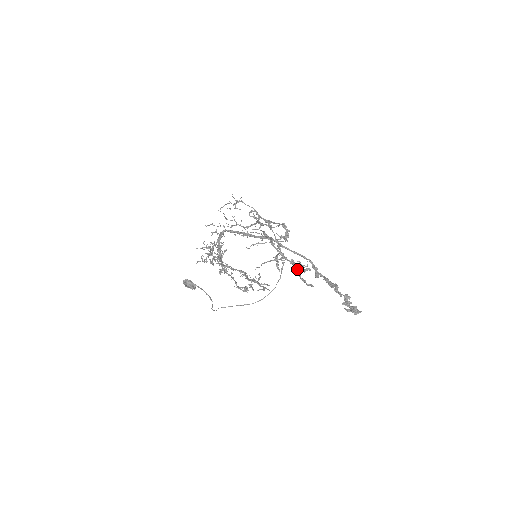
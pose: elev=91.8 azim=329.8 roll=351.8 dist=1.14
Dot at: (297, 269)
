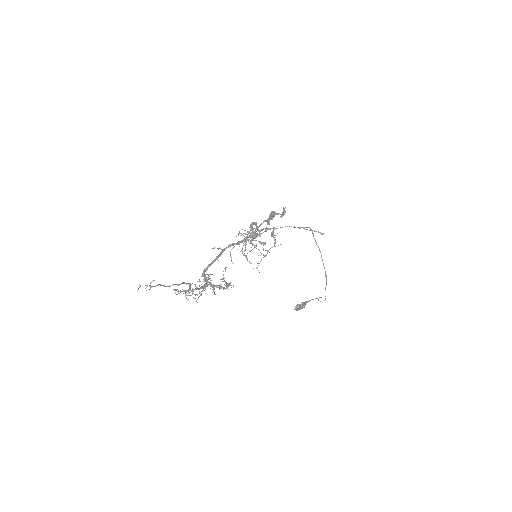
Dot at: occluded
